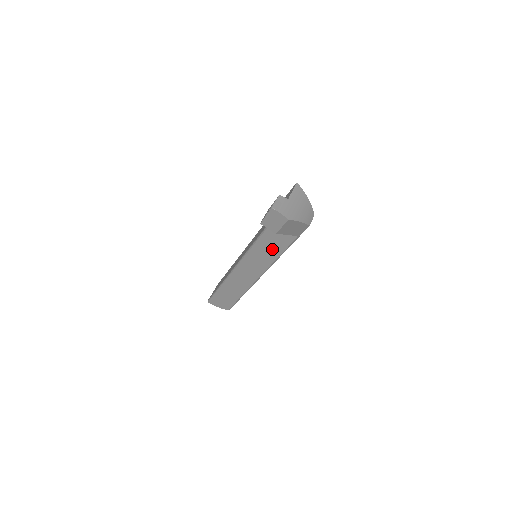
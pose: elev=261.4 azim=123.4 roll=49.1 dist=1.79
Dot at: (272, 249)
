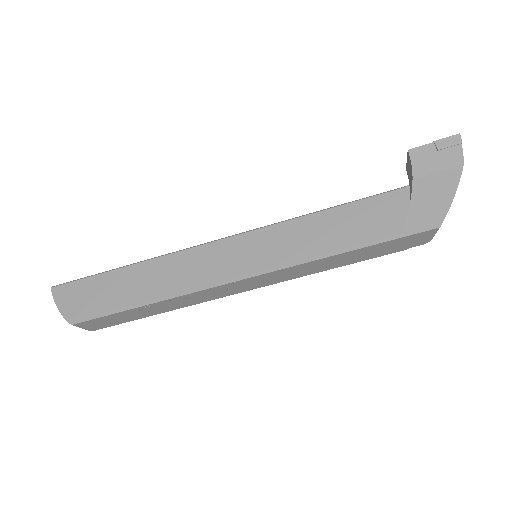
Dot at: (328, 236)
